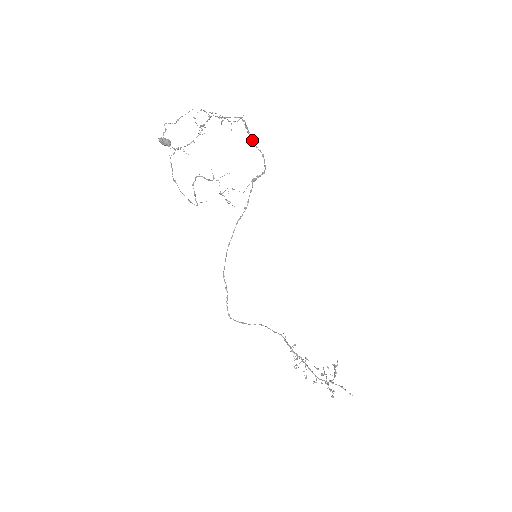
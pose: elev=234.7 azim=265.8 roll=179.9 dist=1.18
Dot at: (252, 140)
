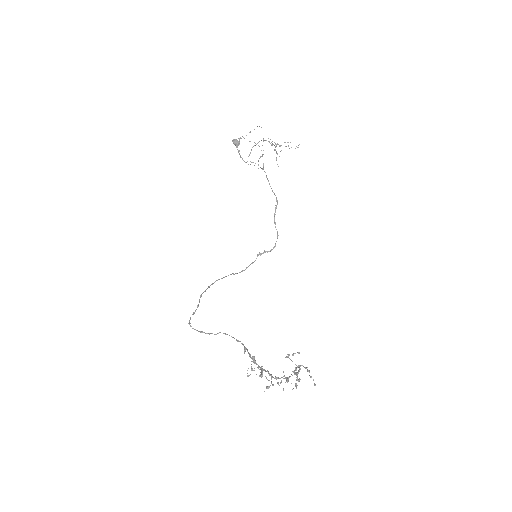
Dot at: occluded
